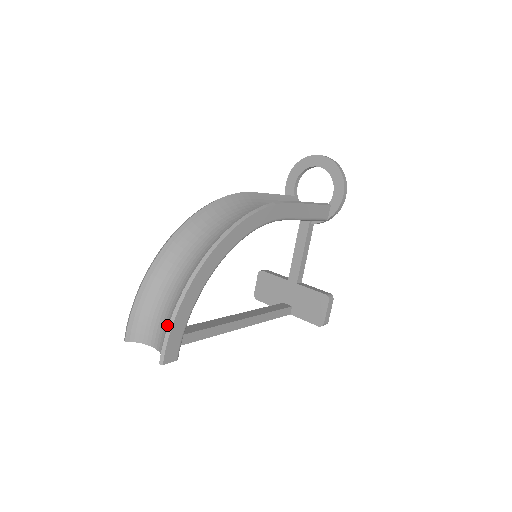
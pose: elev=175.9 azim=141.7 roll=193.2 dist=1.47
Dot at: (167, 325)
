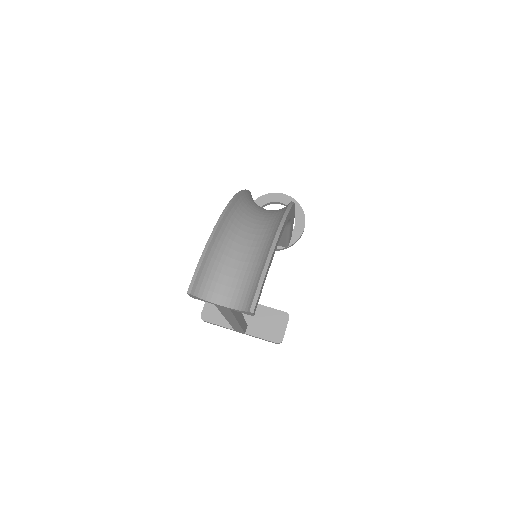
Dot at: (244, 278)
